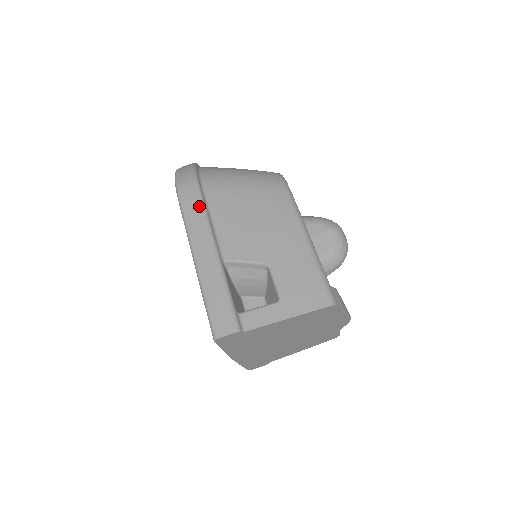
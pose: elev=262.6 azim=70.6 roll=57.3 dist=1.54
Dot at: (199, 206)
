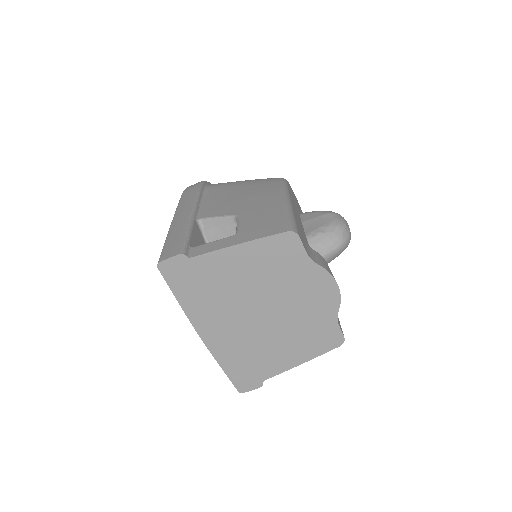
Dot at: (194, 192)
